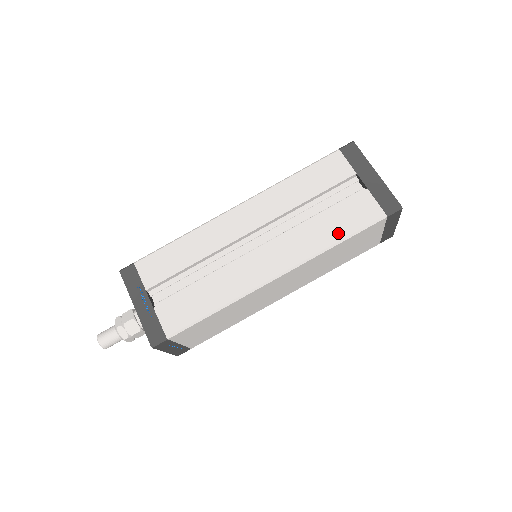
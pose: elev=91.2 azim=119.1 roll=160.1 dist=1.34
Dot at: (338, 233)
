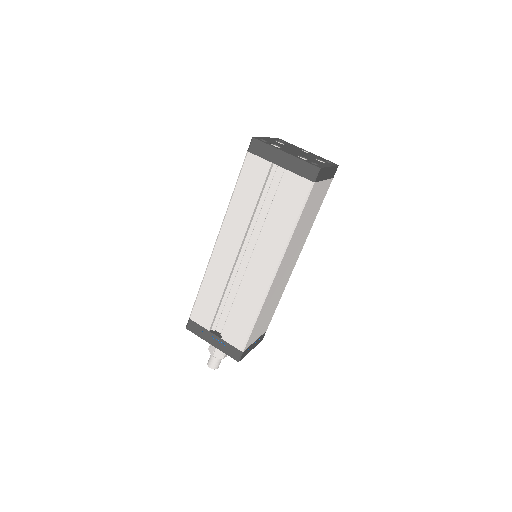
Dot at: (291, 218)
